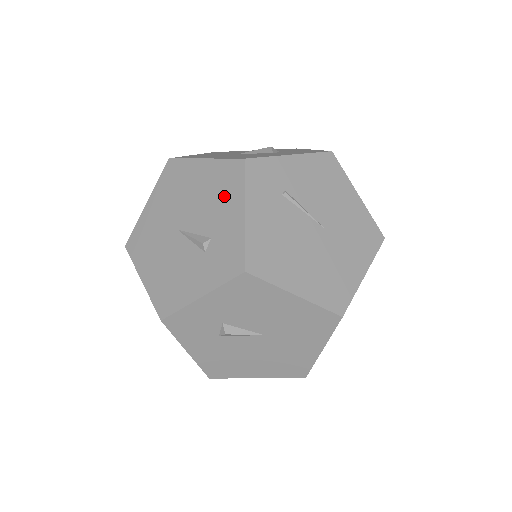
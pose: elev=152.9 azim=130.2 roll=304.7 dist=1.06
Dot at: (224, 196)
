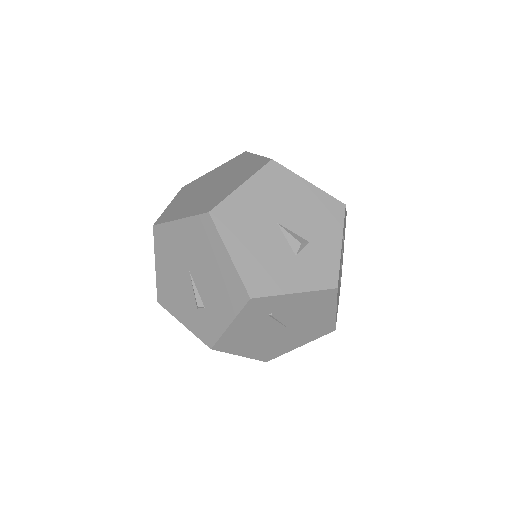
Dot at: (225, 299)
